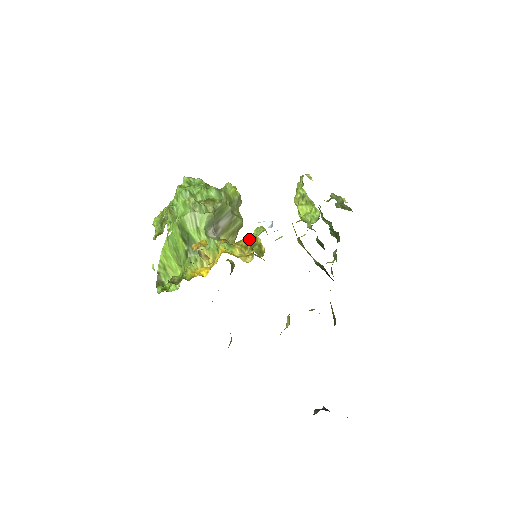
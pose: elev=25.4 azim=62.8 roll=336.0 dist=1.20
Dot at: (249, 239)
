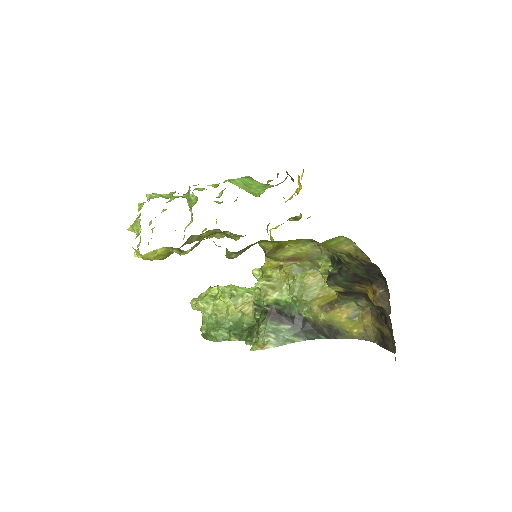
Dot at: occluded
